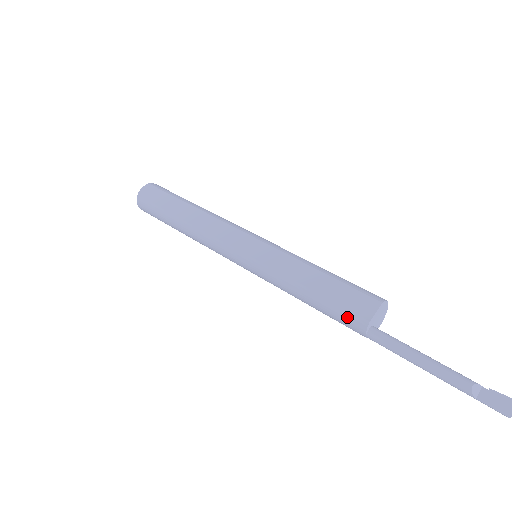
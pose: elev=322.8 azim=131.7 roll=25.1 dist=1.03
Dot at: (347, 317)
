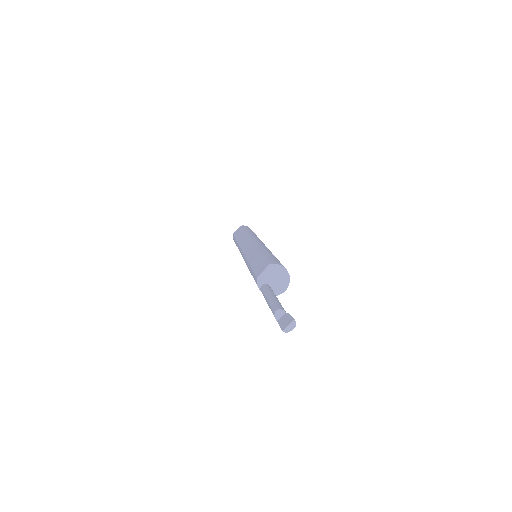
Dot at: (254, 279)
